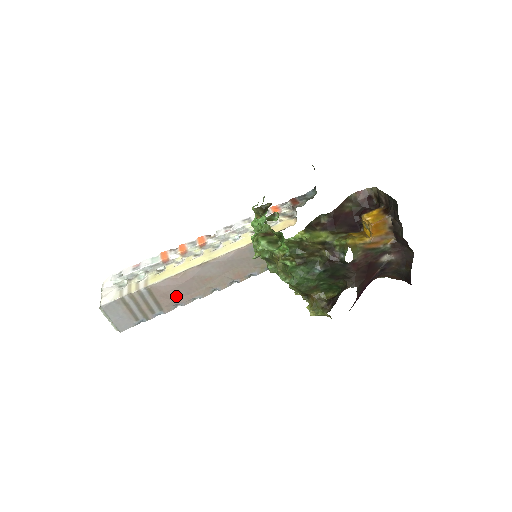
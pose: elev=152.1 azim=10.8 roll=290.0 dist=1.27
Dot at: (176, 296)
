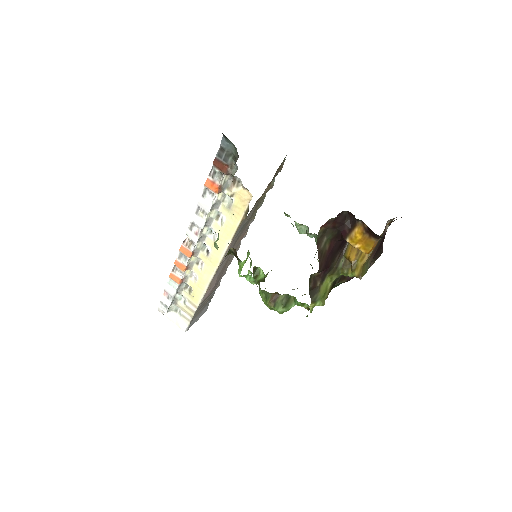
Dot at: occluded
